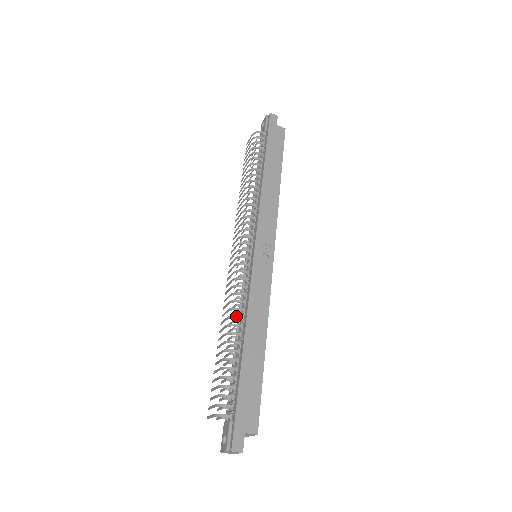
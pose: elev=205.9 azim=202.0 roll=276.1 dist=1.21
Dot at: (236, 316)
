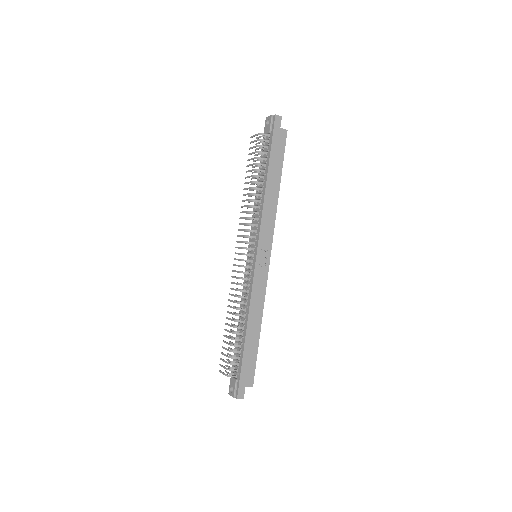
Dot at: (241, 309)
